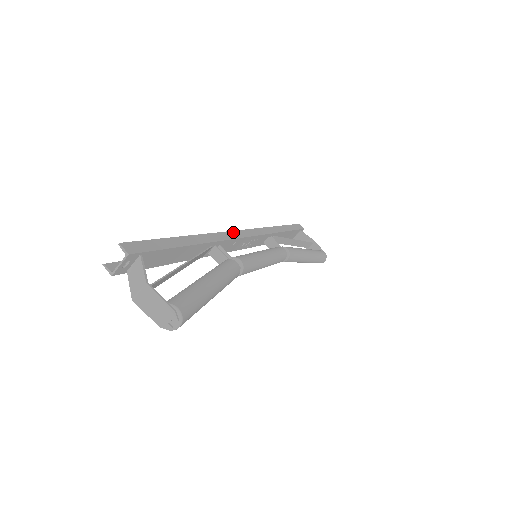
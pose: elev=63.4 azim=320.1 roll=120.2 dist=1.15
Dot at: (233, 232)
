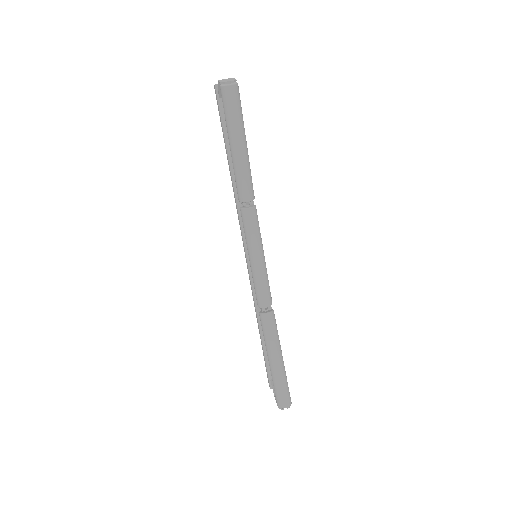
Dot at: occluded
